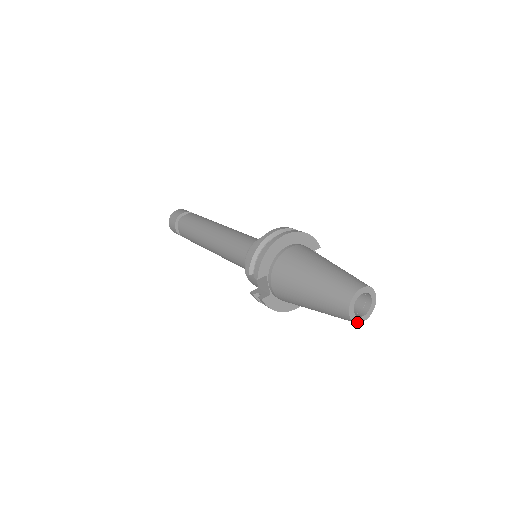
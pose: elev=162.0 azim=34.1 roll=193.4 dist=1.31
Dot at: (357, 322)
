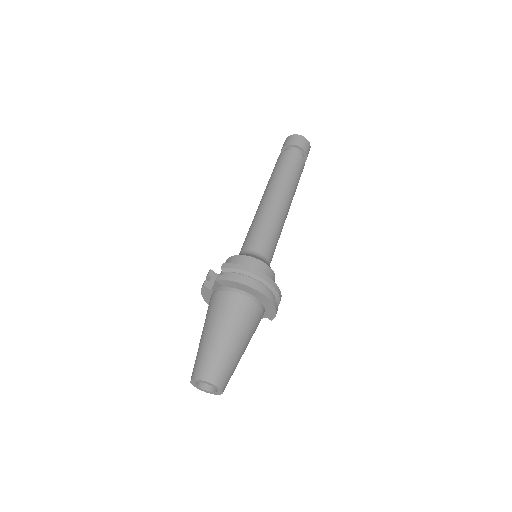
Dot at: (192, 384)
